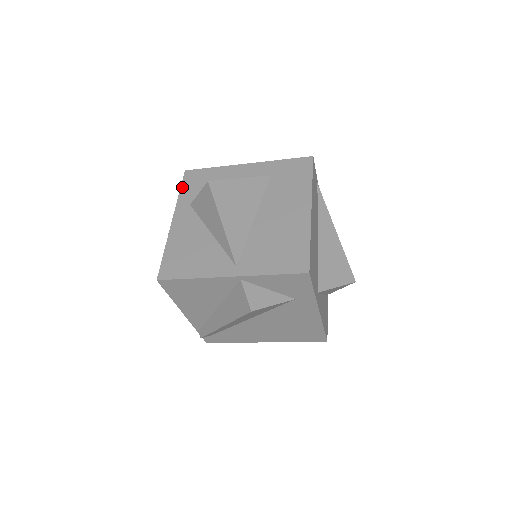
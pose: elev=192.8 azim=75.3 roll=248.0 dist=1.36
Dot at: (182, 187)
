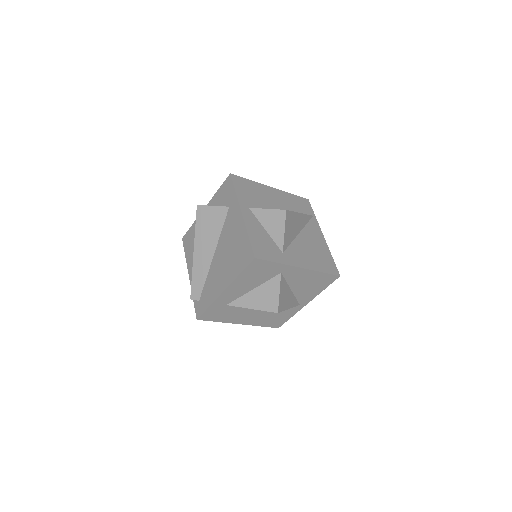
Dot at: occluded
